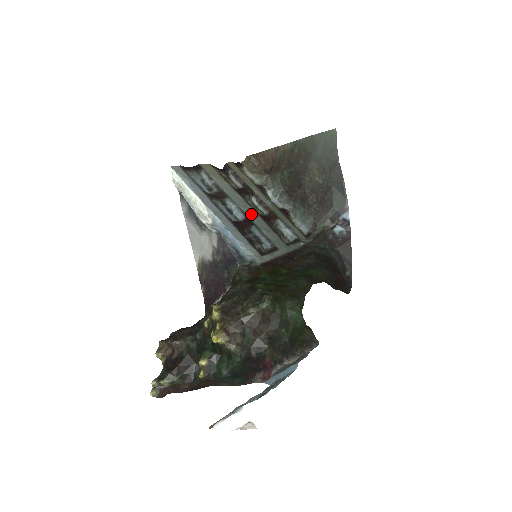
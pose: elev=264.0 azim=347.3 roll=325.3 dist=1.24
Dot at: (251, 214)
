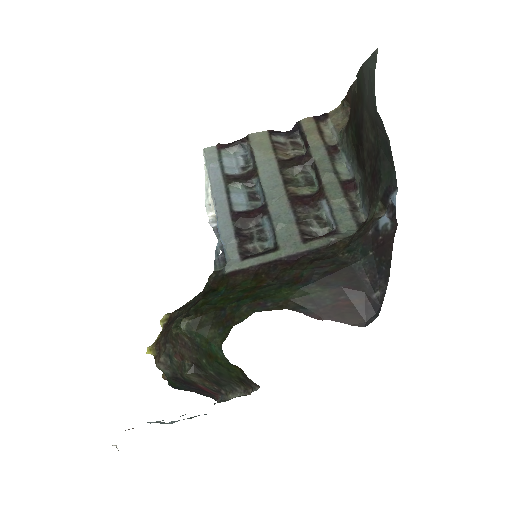
Dot at: (273, 198)
